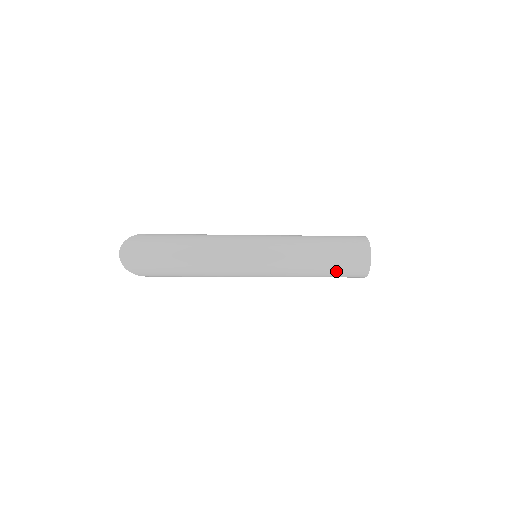
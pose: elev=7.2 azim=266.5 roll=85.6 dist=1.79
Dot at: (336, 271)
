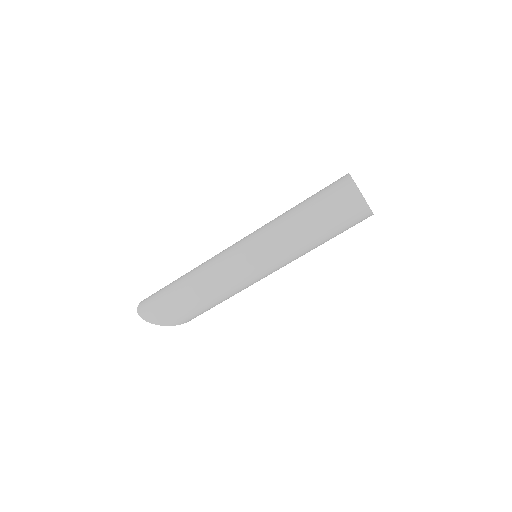
Dot at: (326, 213)
